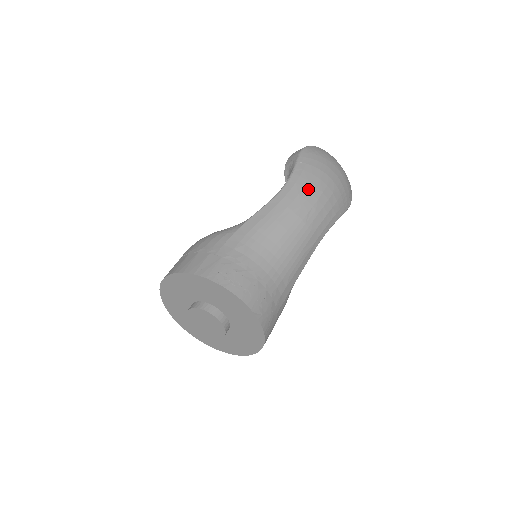
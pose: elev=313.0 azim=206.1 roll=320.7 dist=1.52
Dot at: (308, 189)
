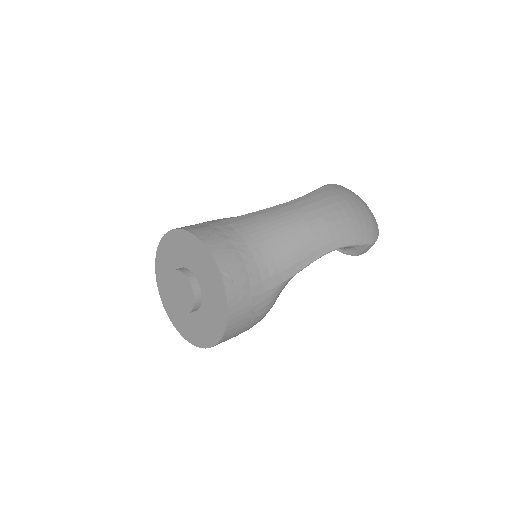
Dot at: (322, 203)
